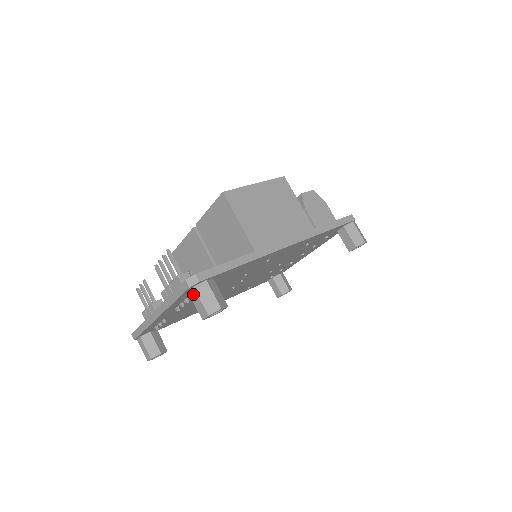
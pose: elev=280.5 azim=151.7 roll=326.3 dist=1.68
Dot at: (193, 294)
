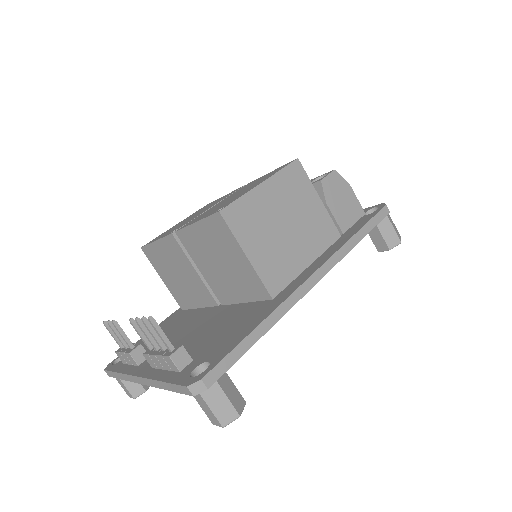
Dot at: (198, 398)
